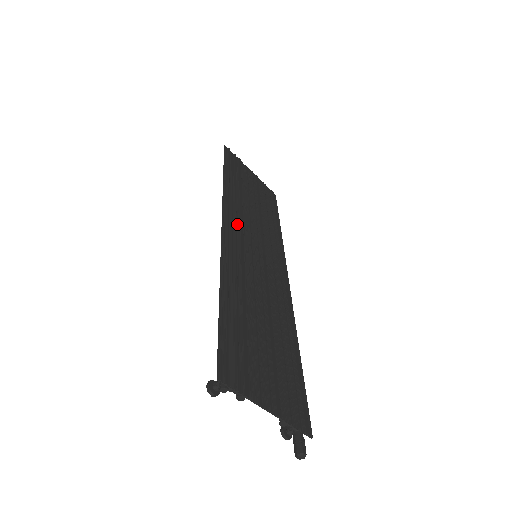
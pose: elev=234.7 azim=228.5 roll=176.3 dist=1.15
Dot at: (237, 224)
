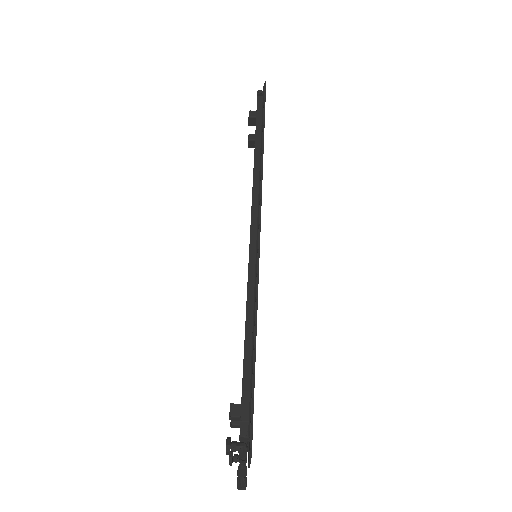
Dot at: occluded
